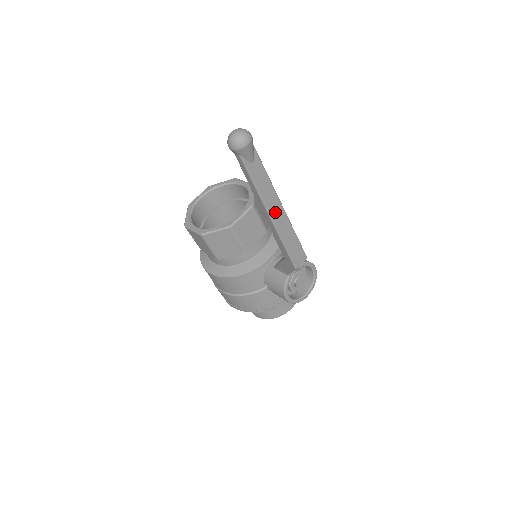
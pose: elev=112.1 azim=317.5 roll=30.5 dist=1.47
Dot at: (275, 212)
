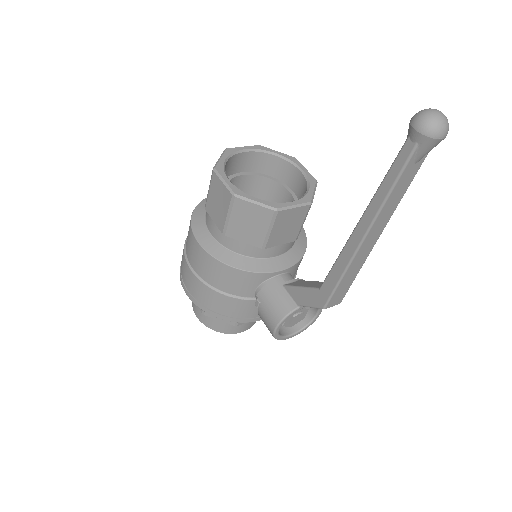
Dot at: (372, 235)
